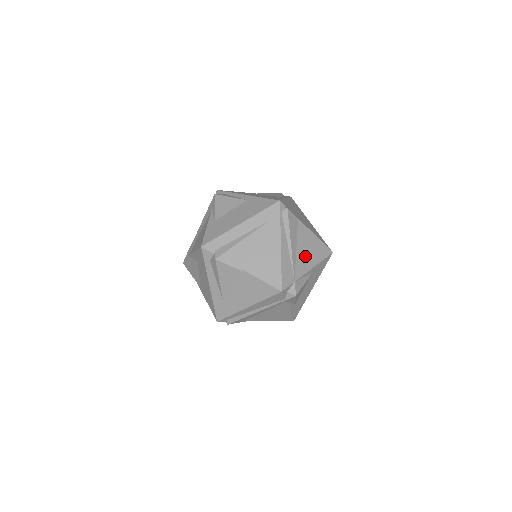
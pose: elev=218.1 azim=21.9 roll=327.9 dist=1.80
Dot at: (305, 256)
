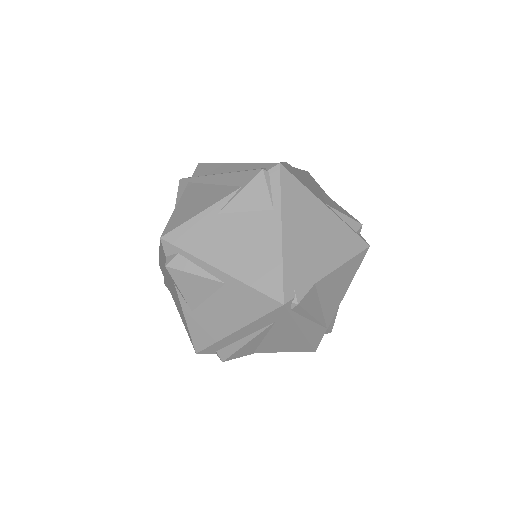
Dot at: (334, 297)
